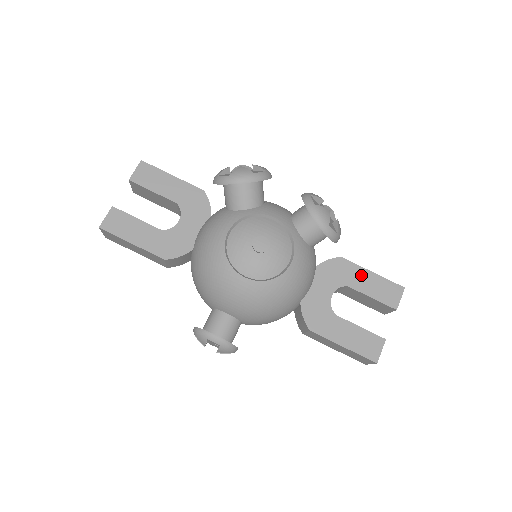
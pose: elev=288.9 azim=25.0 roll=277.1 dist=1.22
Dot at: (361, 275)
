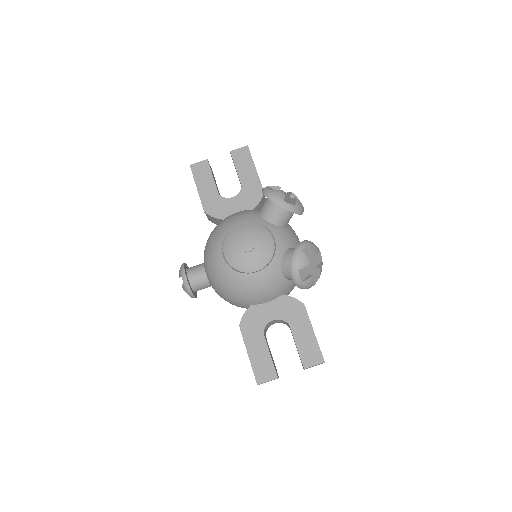
Dot at: (305, 326)
